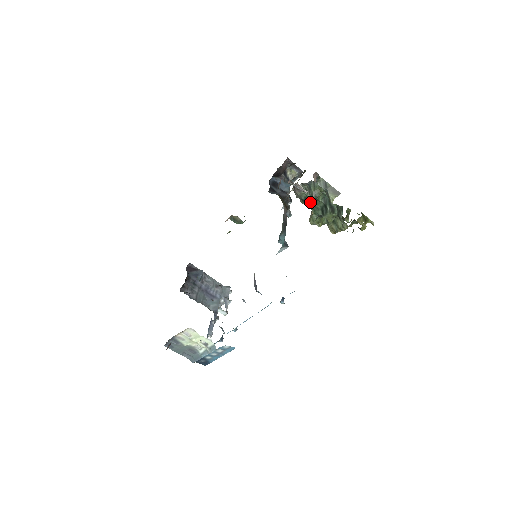
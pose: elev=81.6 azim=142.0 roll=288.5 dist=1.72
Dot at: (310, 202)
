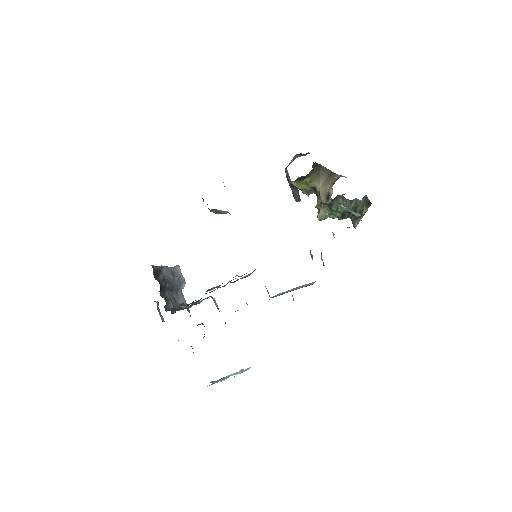
Dot at: (332, 206)
